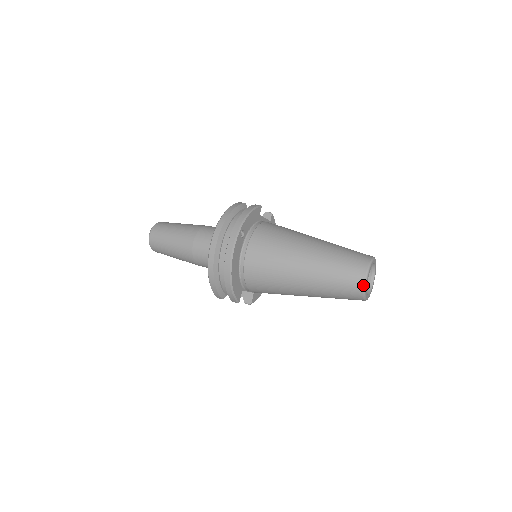
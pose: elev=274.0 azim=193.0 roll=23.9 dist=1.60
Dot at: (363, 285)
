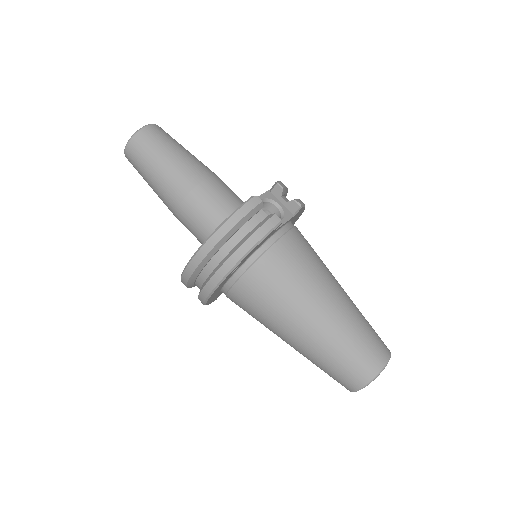
Dot at: (352, 391)
